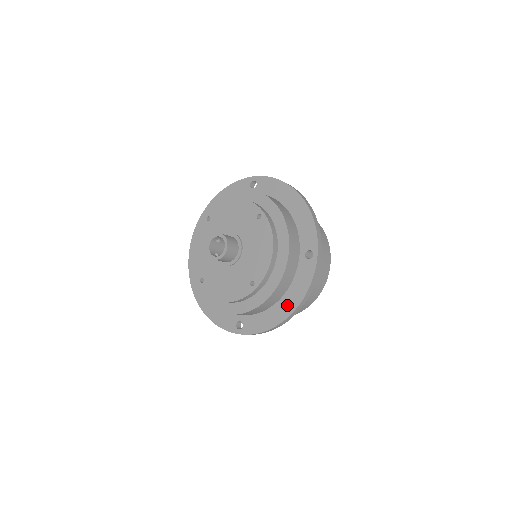
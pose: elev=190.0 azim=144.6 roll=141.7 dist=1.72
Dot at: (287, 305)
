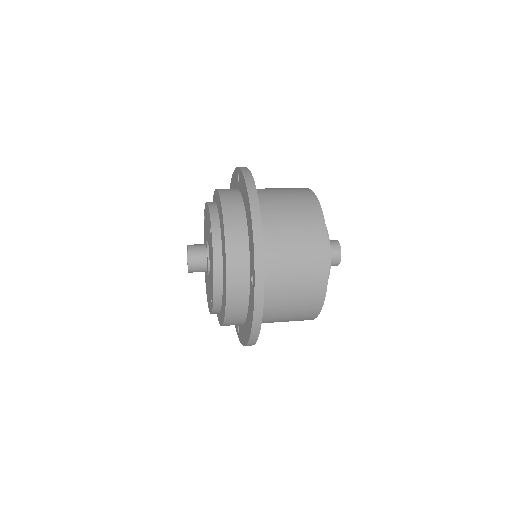
Dot at: (248, 328)
